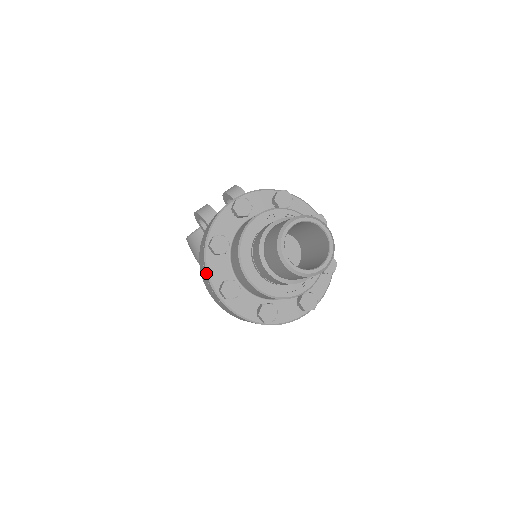
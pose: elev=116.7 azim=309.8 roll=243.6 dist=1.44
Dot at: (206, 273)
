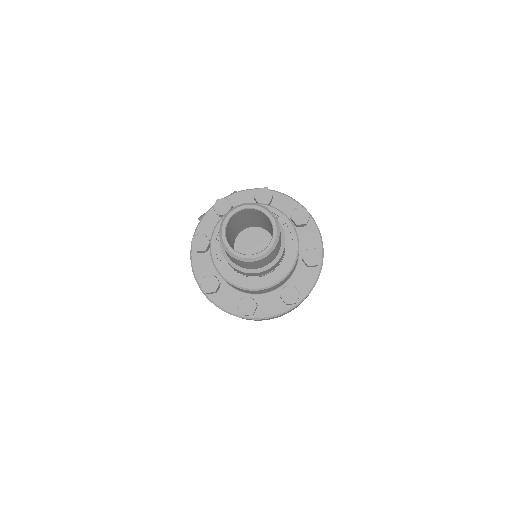
Dot at: (192, 270)
